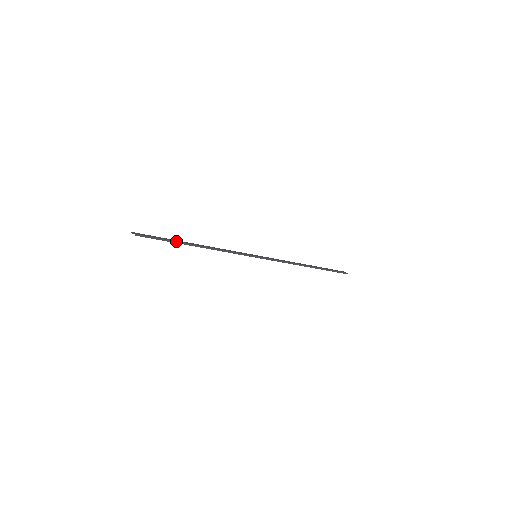
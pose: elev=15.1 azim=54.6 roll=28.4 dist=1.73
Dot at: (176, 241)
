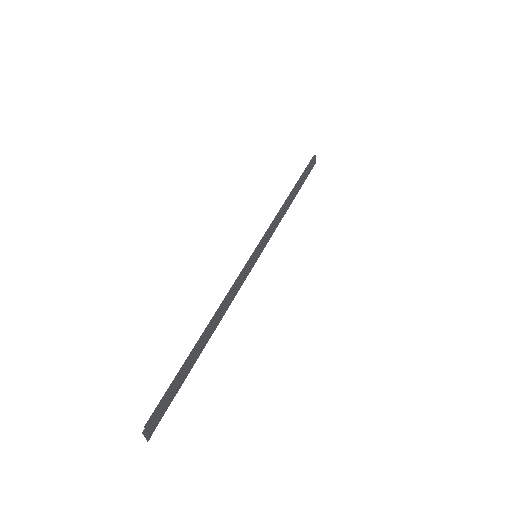
Dot at: occluded
